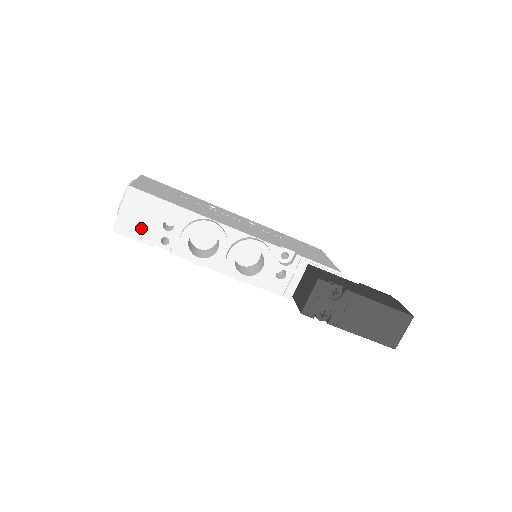
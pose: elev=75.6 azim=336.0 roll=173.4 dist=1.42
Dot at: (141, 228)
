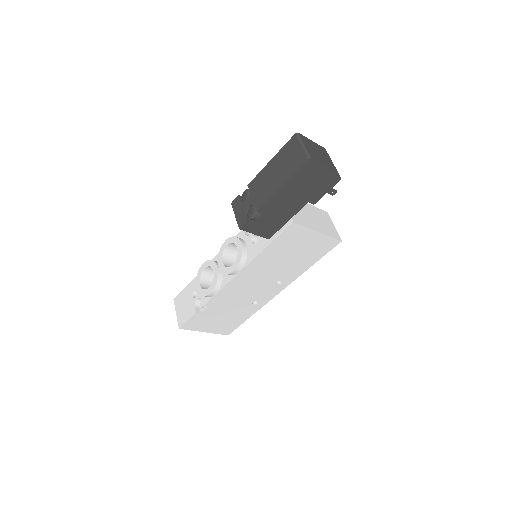
Dot at: (187, 311)
